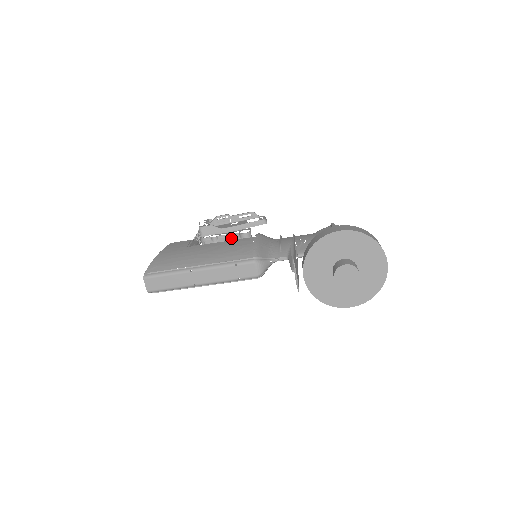
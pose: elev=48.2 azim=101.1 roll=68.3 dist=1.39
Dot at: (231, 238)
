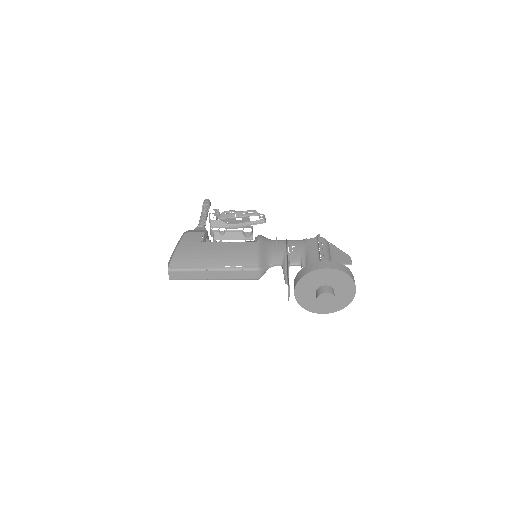
Dot at: (236, 234)
